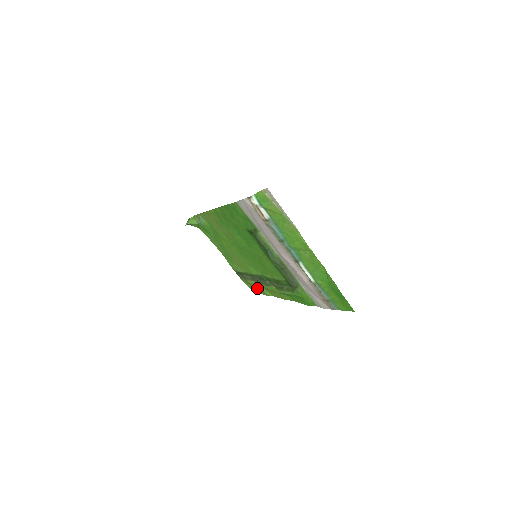
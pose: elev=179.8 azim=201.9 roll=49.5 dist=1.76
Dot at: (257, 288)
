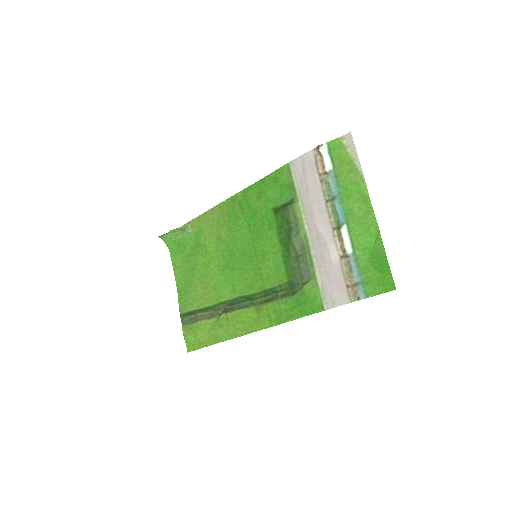
Dot at: (206, 335)
